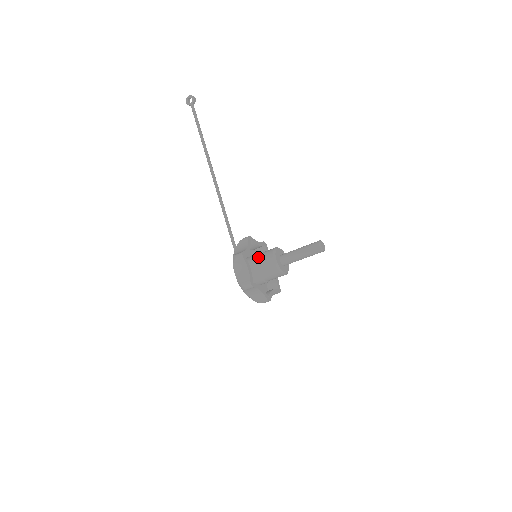
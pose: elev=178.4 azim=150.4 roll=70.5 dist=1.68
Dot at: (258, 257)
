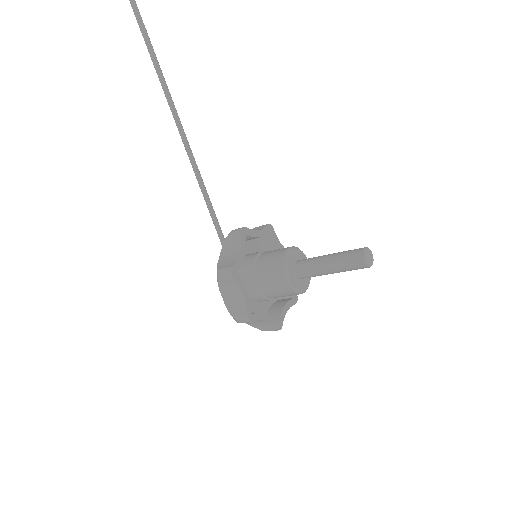
Dot at: (259, 265)
